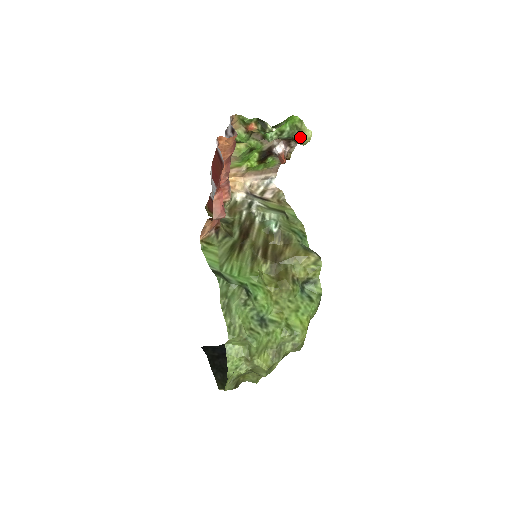
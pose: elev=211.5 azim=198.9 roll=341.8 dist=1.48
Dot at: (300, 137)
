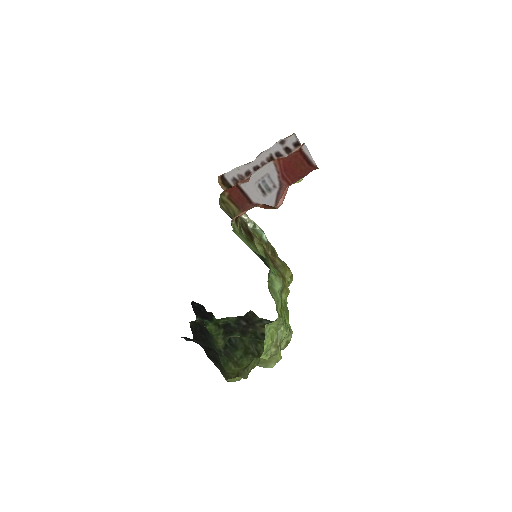
Dot at: occluded
